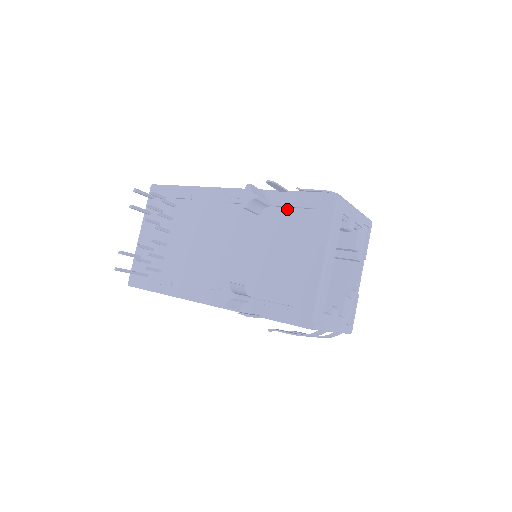
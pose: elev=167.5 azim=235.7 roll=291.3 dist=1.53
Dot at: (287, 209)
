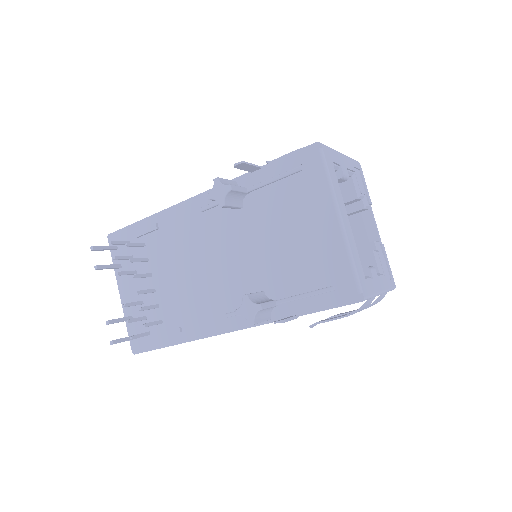
Dot at: (269, 186)
